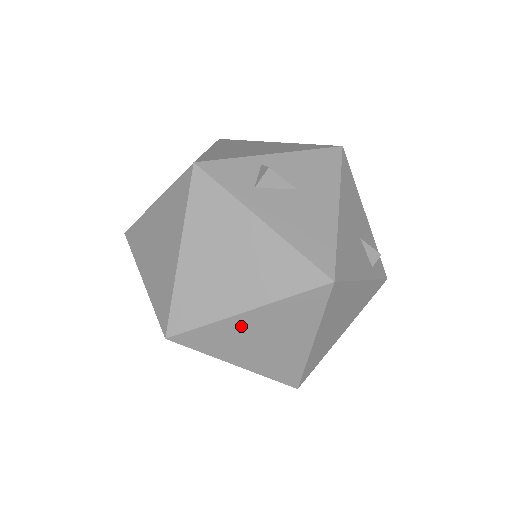
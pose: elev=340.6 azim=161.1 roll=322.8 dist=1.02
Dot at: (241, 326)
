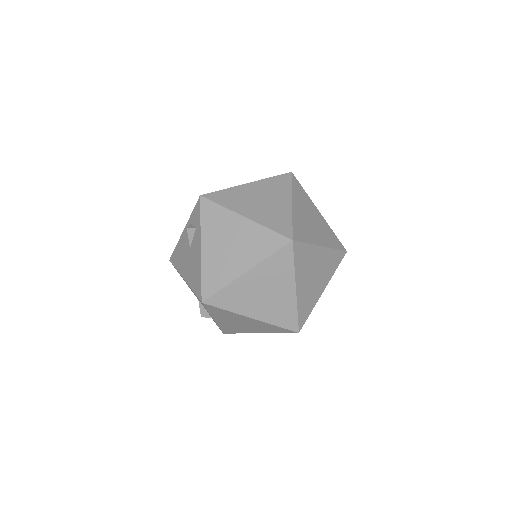
Dot at: (315, 256)
